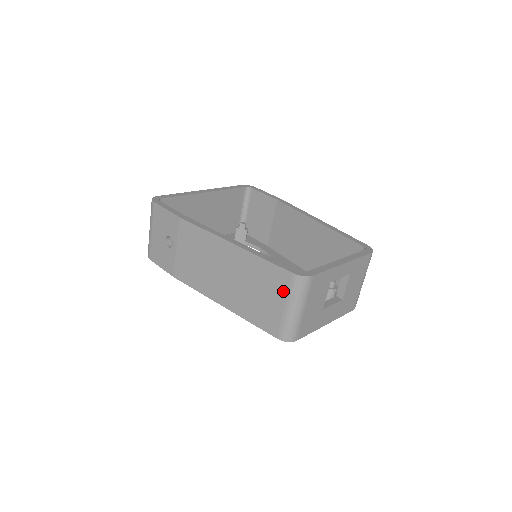
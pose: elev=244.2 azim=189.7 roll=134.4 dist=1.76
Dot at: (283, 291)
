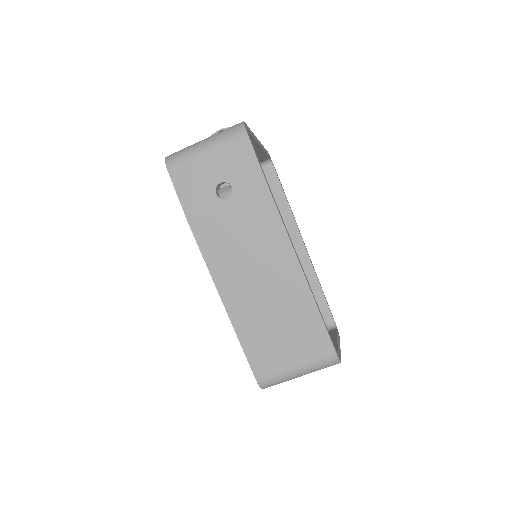
Dot at: (310, 355)
